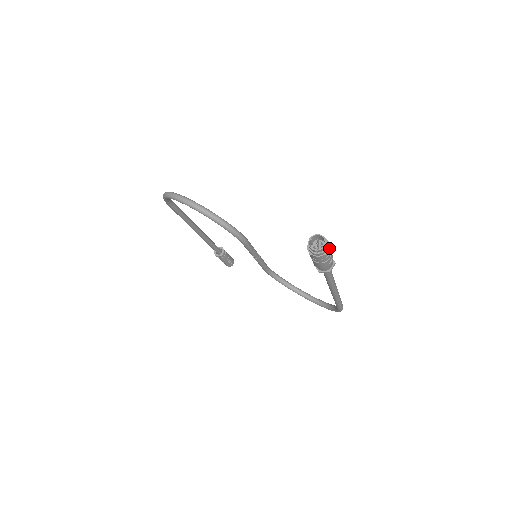
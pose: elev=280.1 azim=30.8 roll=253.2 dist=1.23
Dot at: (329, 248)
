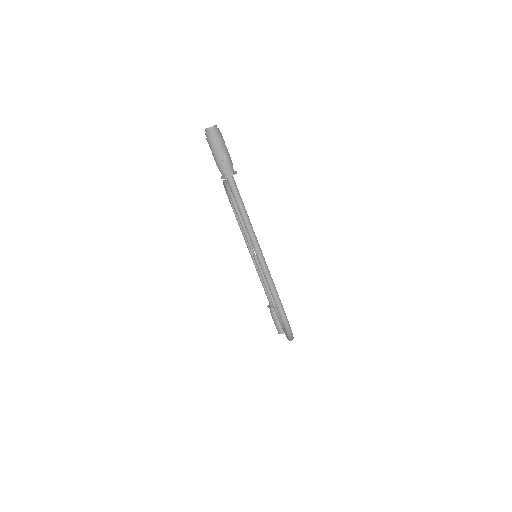
Dot at: (216, 135)
